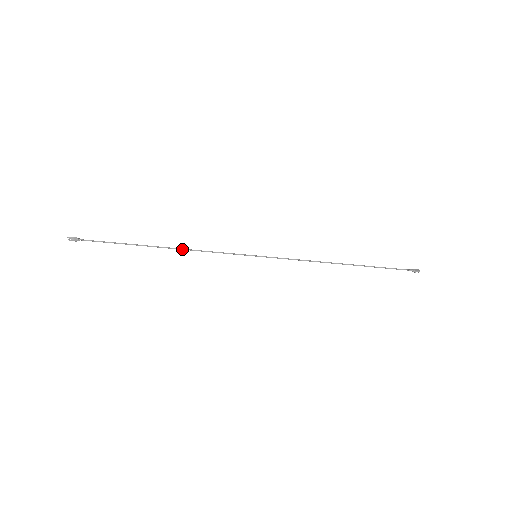
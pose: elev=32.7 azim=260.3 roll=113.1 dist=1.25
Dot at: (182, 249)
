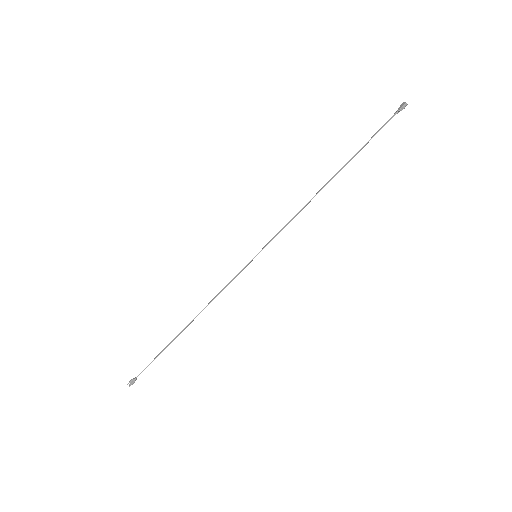
Dot at: occluded
